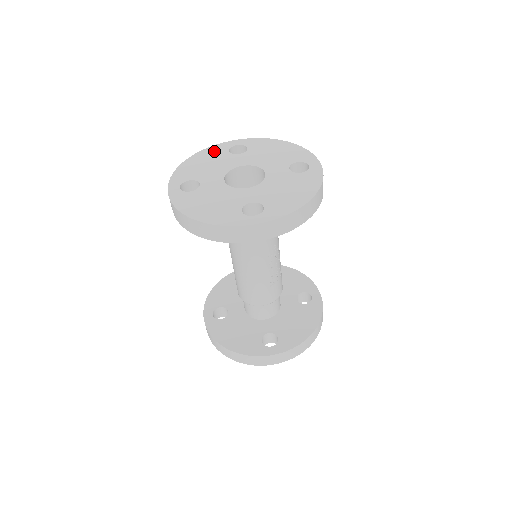
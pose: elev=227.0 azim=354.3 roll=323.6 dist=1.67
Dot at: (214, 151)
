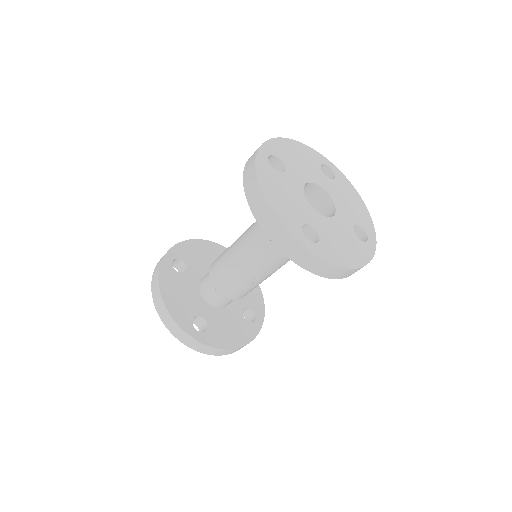
Dot at: (310, 154)
